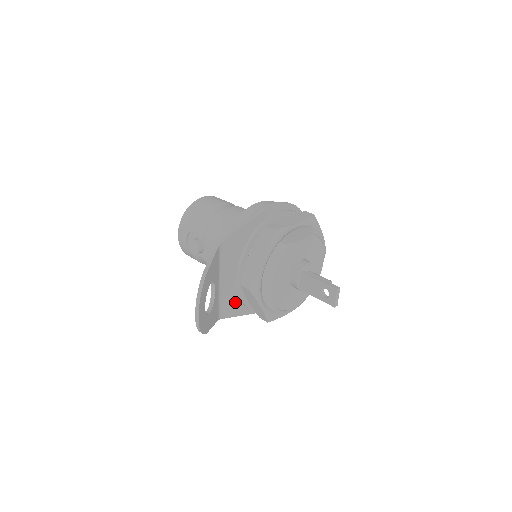
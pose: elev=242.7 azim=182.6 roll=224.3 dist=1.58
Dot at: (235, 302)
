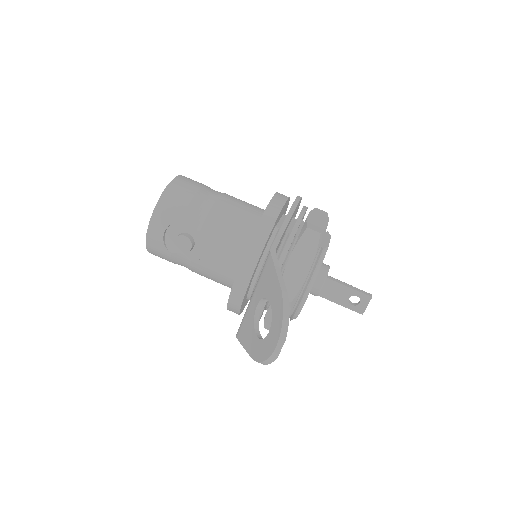
Dot at: occluded
